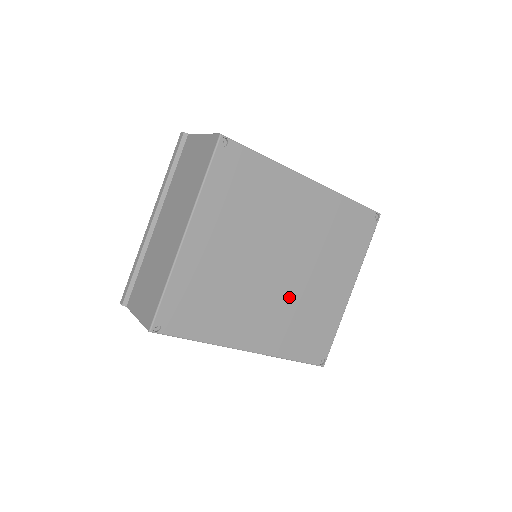
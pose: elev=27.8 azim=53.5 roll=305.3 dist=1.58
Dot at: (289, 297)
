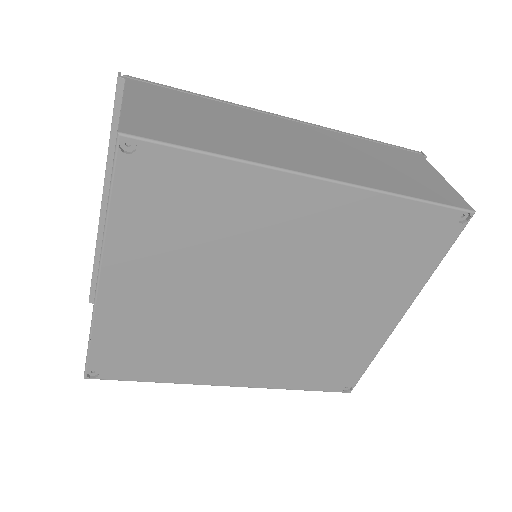
Dot at: (289, 332)
